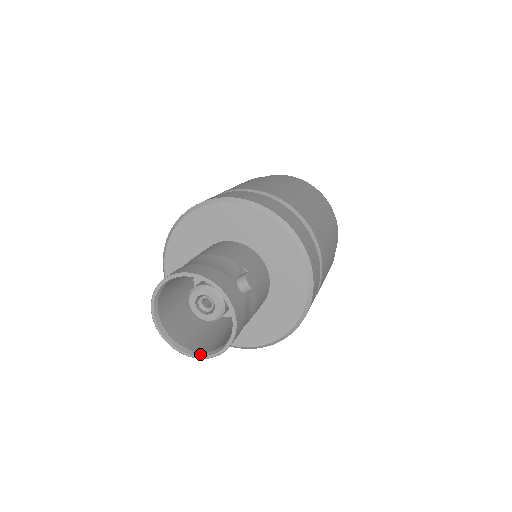
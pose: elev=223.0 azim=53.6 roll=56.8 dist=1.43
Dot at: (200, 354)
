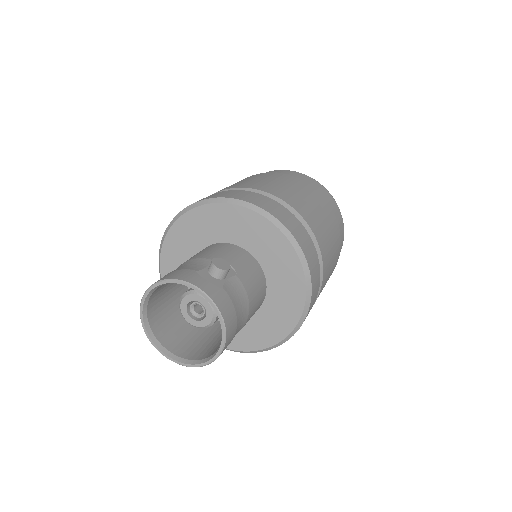
Dot at: (209, 358)
